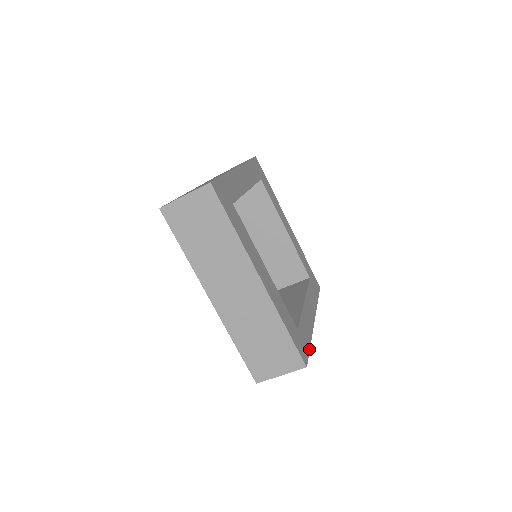
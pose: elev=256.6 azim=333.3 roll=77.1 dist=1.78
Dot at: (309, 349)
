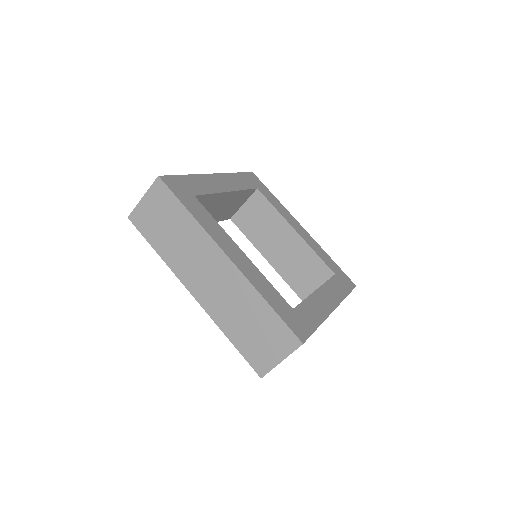
Dot at: (314, 330)
